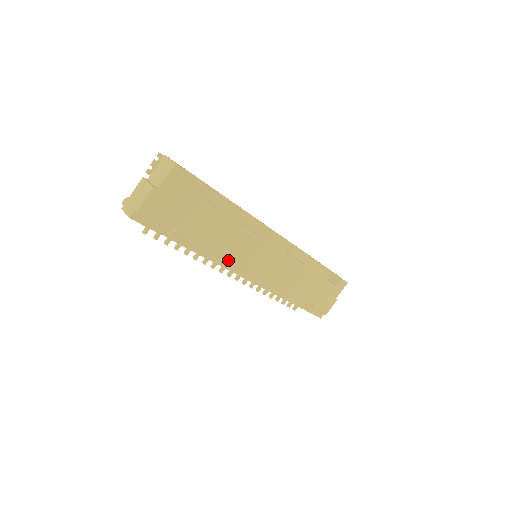
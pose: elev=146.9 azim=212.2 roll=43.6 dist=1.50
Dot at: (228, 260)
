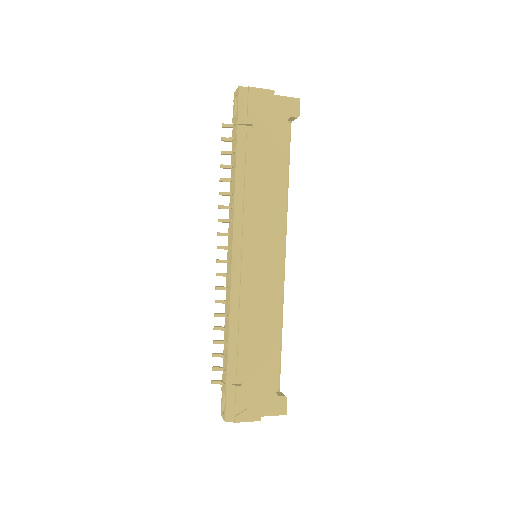
Dot at: (245, 210)
